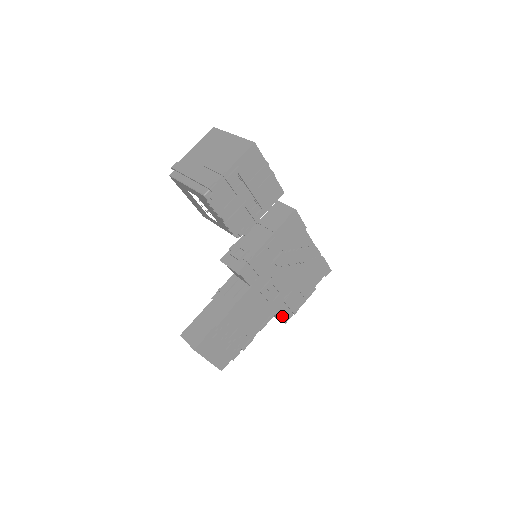
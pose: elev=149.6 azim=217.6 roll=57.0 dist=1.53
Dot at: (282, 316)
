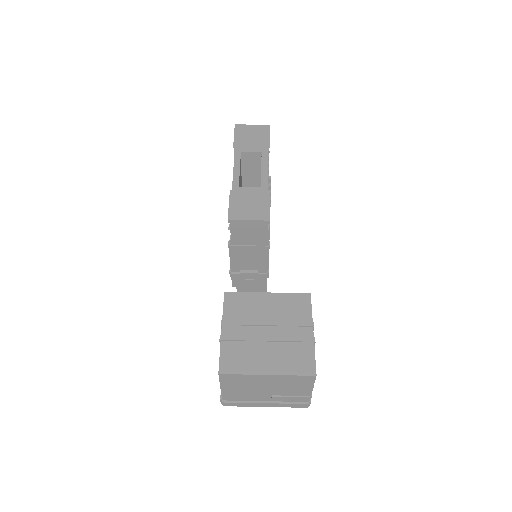
Dot at: occluded
